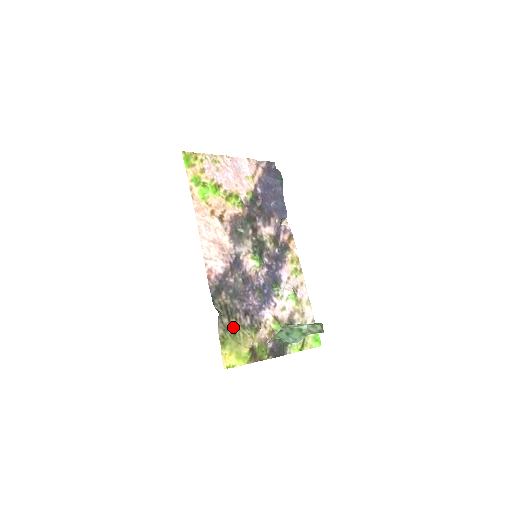
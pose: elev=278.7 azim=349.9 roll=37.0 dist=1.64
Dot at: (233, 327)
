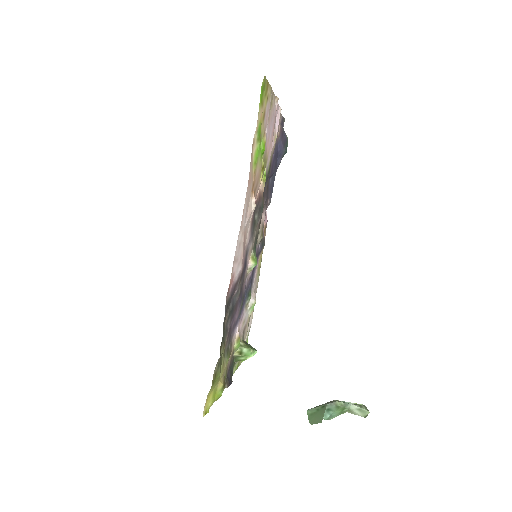
Dot at: (221, 356)
